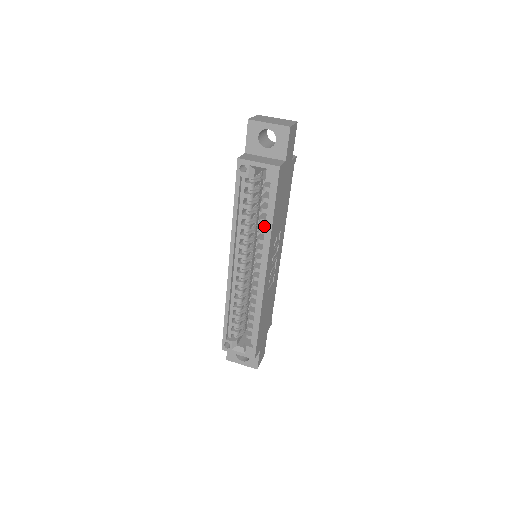
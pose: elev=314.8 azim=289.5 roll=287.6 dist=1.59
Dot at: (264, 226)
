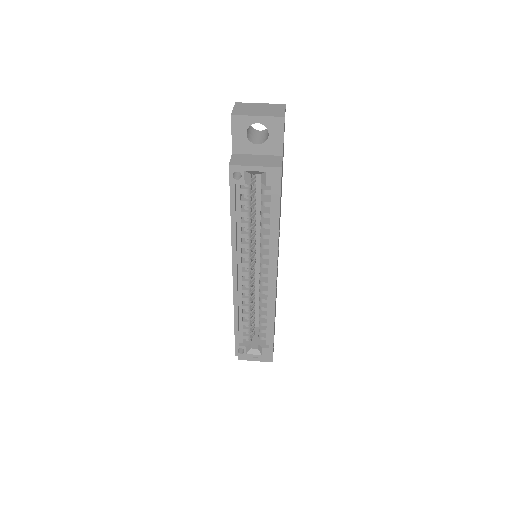
Dot at: (266, 229)
